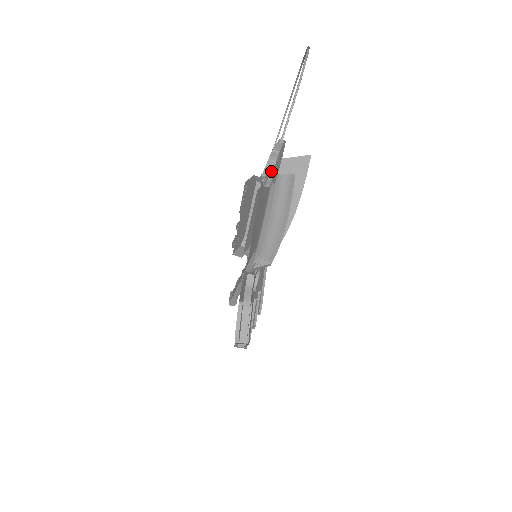
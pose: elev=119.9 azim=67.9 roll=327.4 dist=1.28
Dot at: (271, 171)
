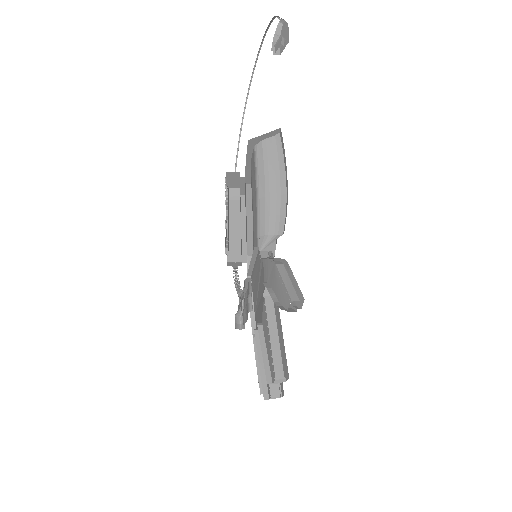
Dot at: (278, 50)
